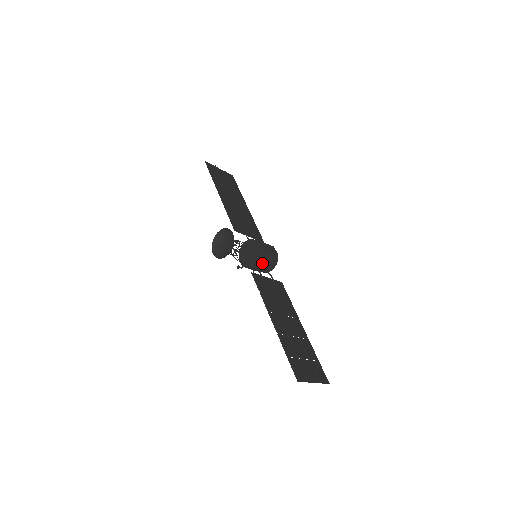
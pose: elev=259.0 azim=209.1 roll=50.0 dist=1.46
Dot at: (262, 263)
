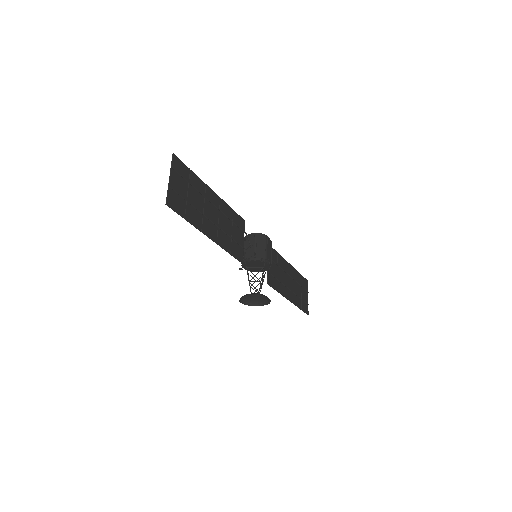
Dot at: occluded
